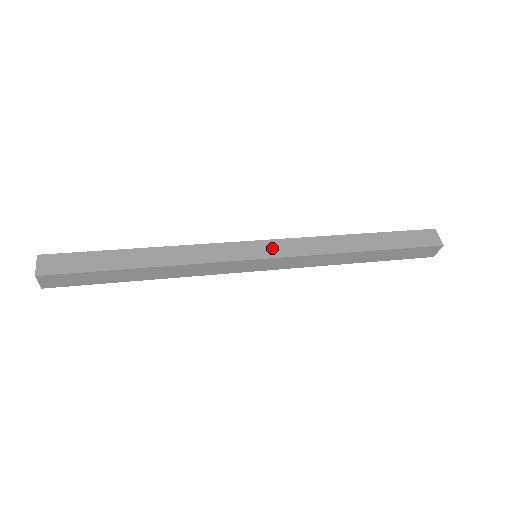
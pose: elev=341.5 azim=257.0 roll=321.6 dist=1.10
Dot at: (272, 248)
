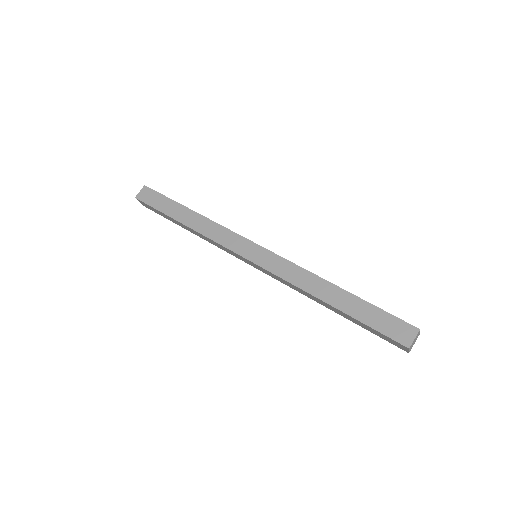
Dot at: (263, 257)
